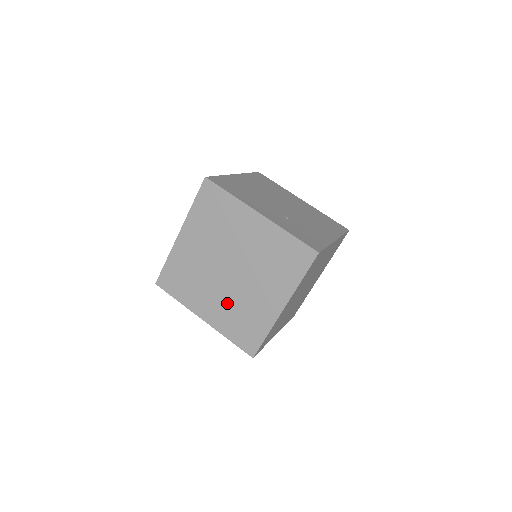
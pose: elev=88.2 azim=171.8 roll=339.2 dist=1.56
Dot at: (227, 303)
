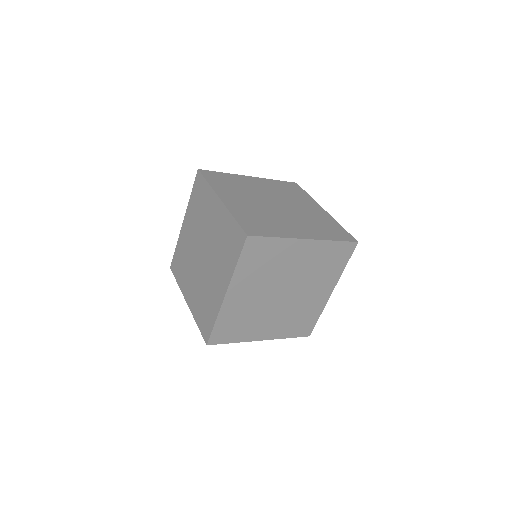
Dot at: (284, 317)
